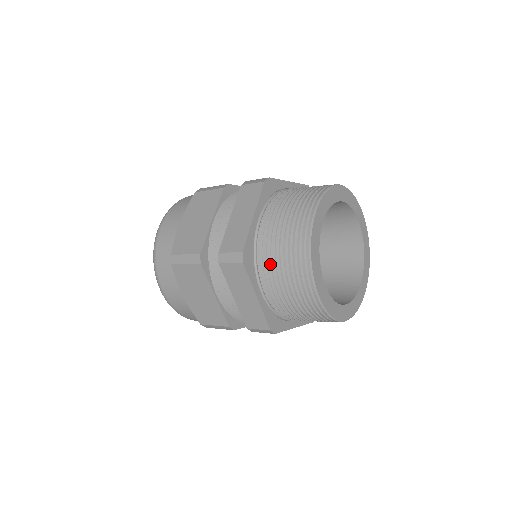
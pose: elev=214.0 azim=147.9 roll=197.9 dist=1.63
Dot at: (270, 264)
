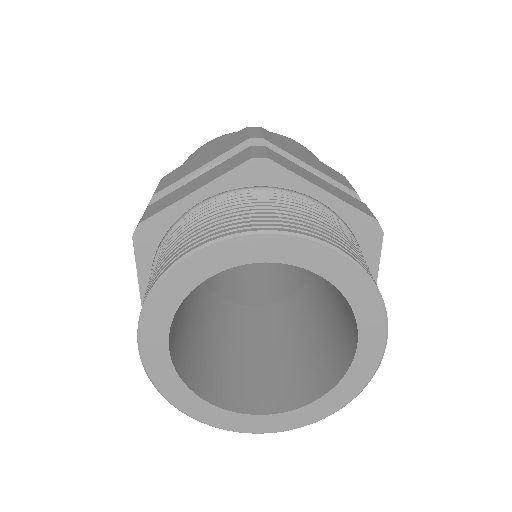
Dot at: occluded
